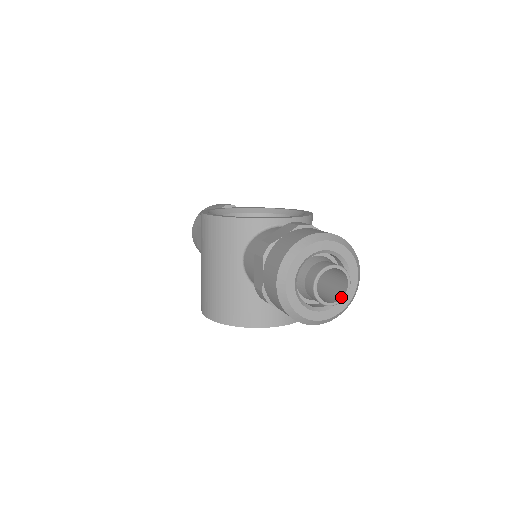
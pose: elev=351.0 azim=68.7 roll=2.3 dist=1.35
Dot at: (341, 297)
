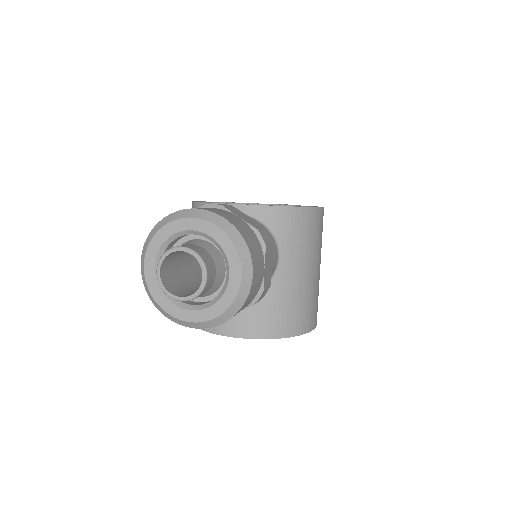
Dot at: occluded
